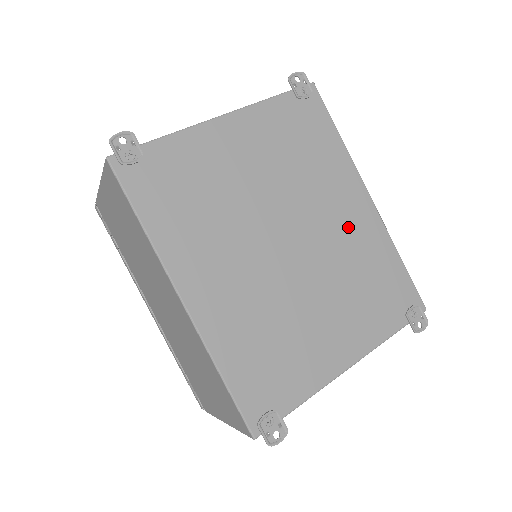
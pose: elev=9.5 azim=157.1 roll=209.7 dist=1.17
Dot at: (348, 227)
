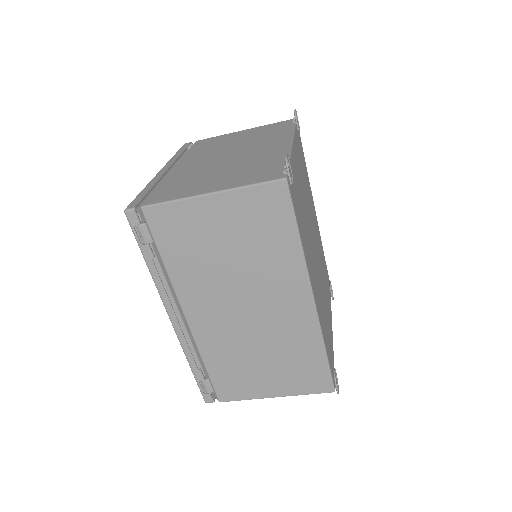
Dot at: (317, 231)
